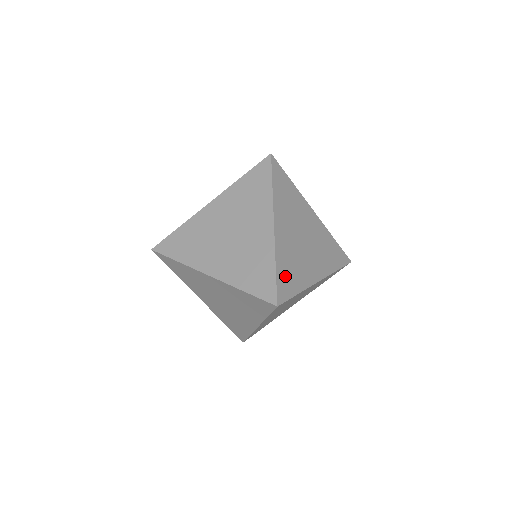
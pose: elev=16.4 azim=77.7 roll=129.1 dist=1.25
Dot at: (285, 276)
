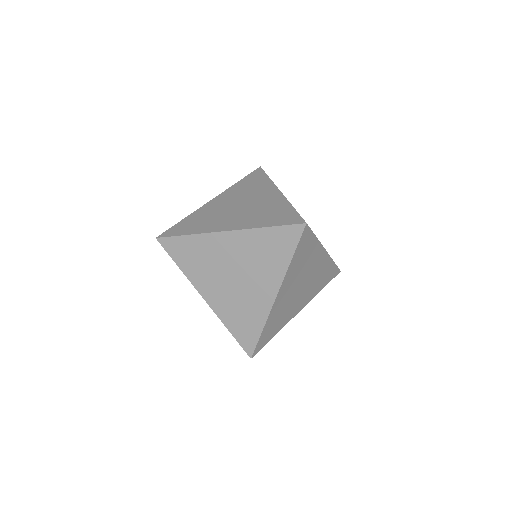
Dot at: (268, 331)
